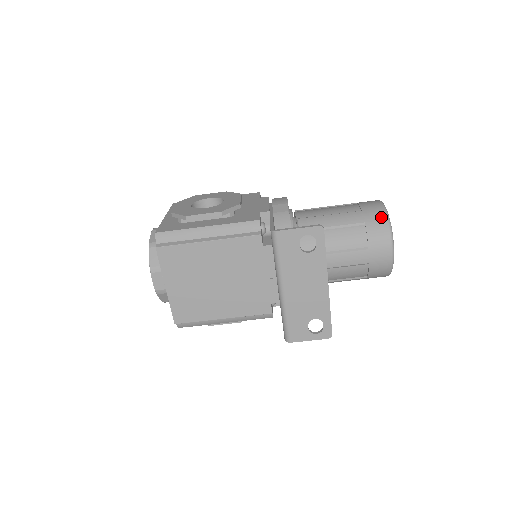
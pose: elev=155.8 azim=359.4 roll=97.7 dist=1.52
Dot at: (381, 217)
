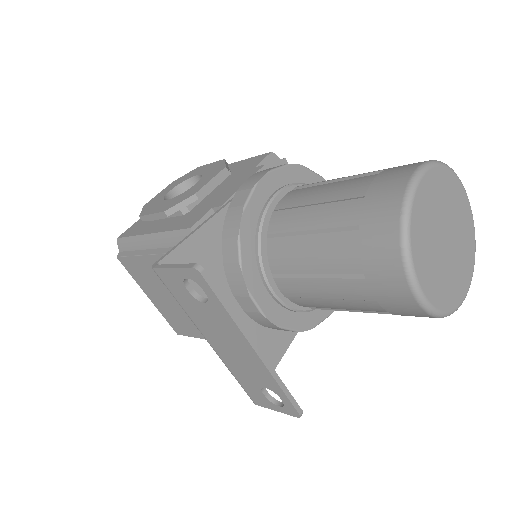
Dot at: (390, 214)
